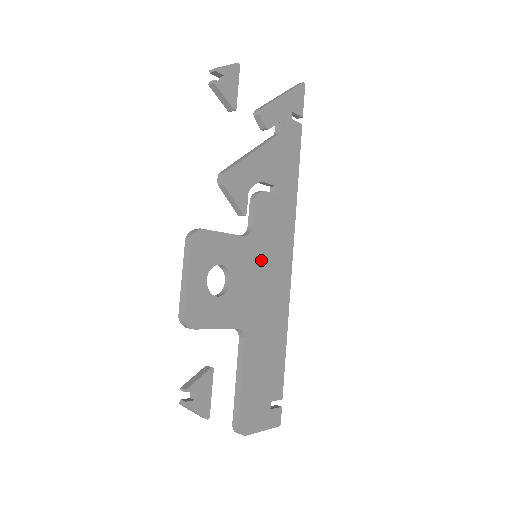
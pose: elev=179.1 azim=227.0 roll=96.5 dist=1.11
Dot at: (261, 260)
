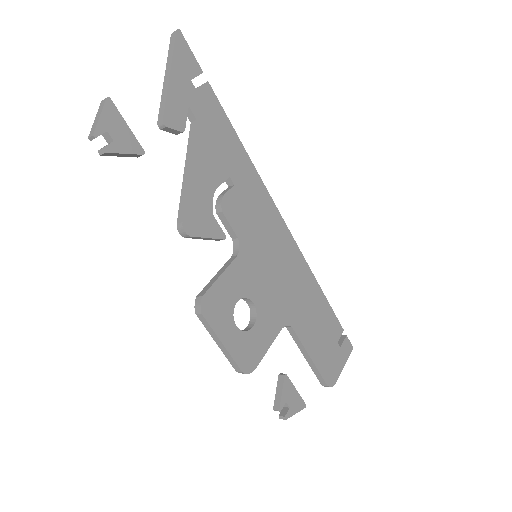
Dot at: (263, 256)
